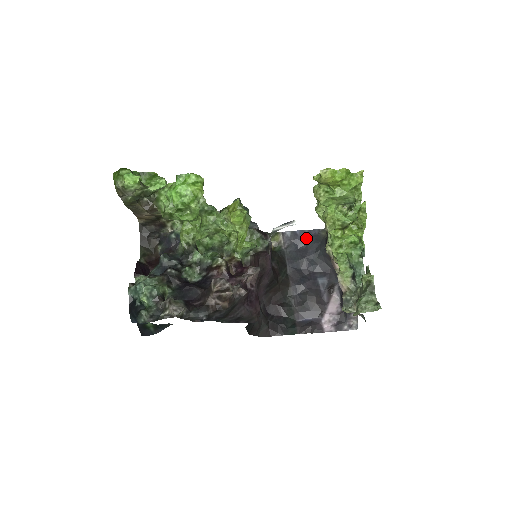
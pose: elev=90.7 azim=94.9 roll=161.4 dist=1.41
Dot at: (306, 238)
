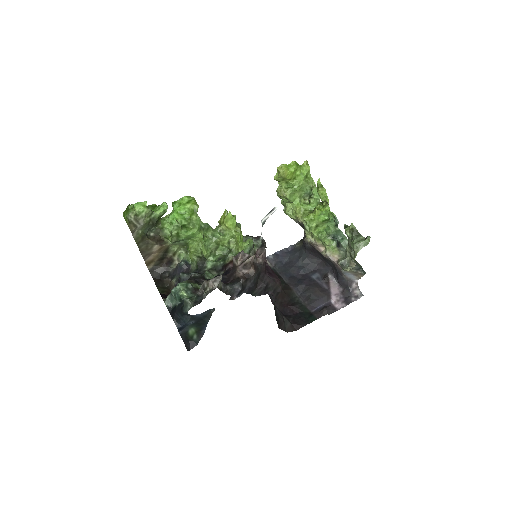
Dot at: (286, 254)
